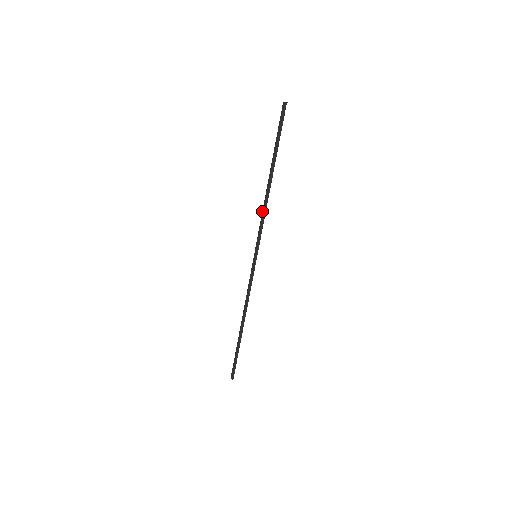
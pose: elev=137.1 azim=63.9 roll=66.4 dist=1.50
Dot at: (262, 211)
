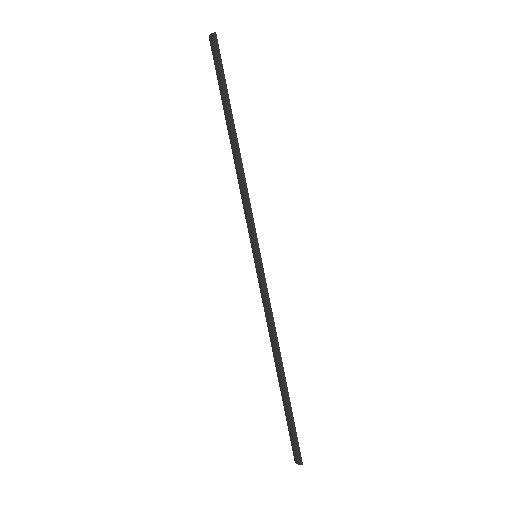
Dot at: (240, 187)
